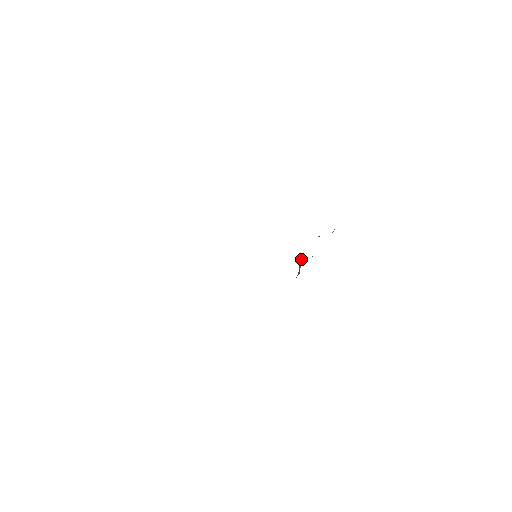
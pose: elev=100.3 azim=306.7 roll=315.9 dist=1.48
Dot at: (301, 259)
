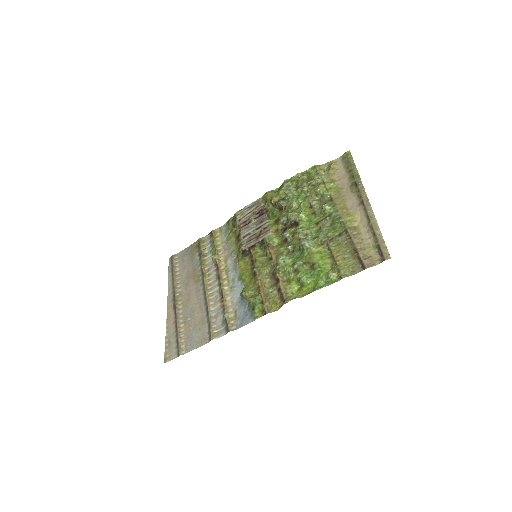
Dot at: (278, 203)
